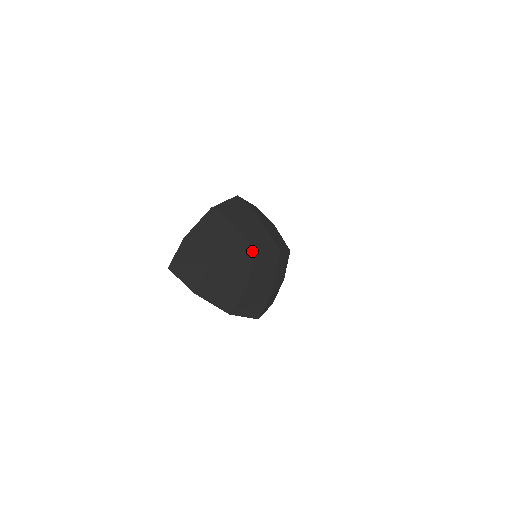
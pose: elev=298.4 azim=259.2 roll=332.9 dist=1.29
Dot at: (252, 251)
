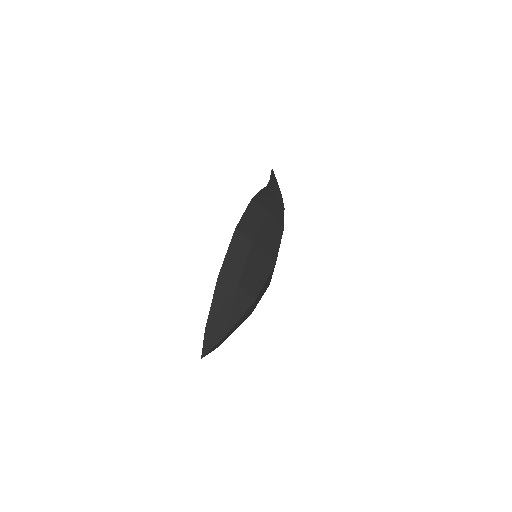
Dot at: (254, 298)
